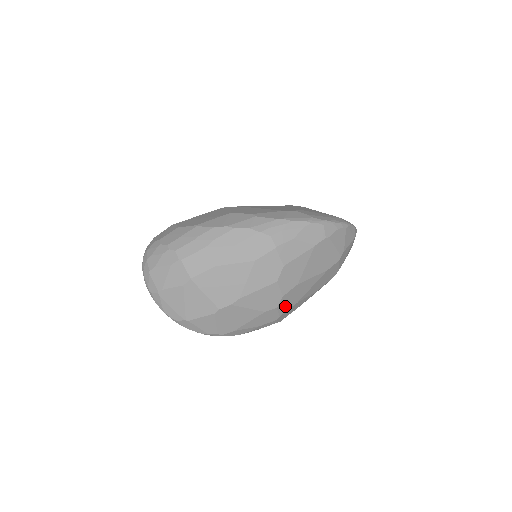
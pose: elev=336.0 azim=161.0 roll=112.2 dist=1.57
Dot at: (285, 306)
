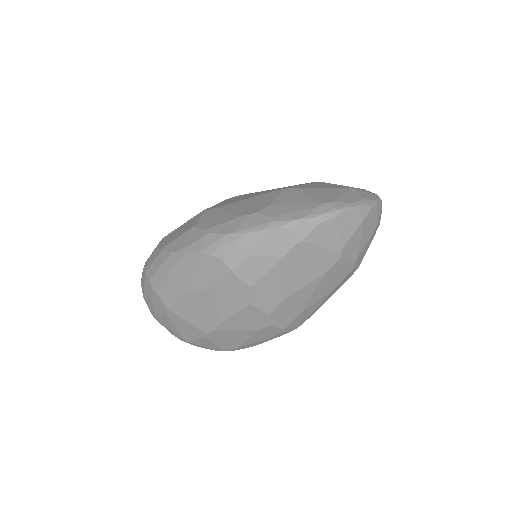
Dot at: (283, 320)
